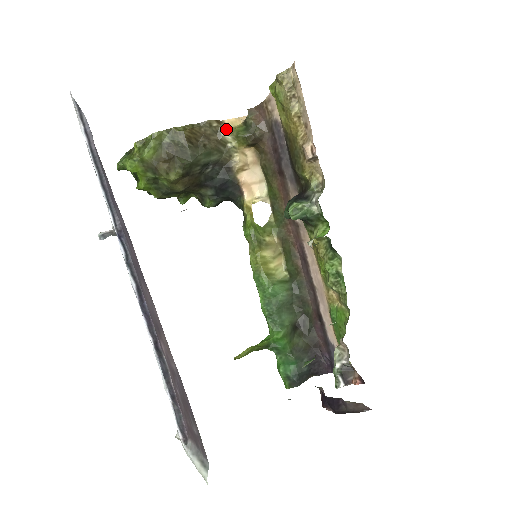
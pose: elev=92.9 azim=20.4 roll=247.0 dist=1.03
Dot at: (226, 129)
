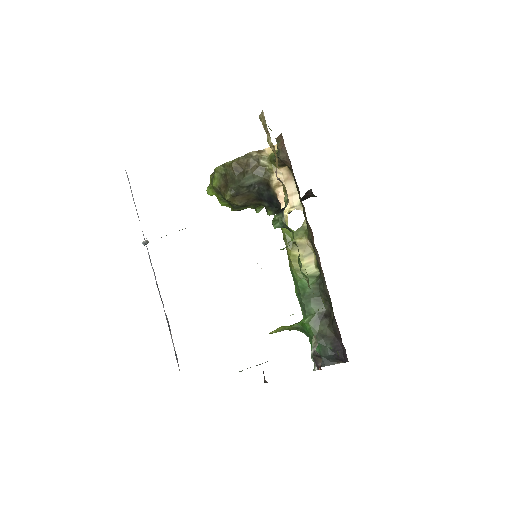
Dot at: (263, 156)
